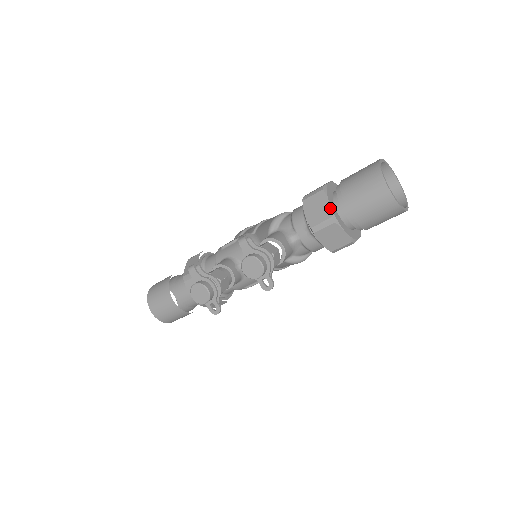
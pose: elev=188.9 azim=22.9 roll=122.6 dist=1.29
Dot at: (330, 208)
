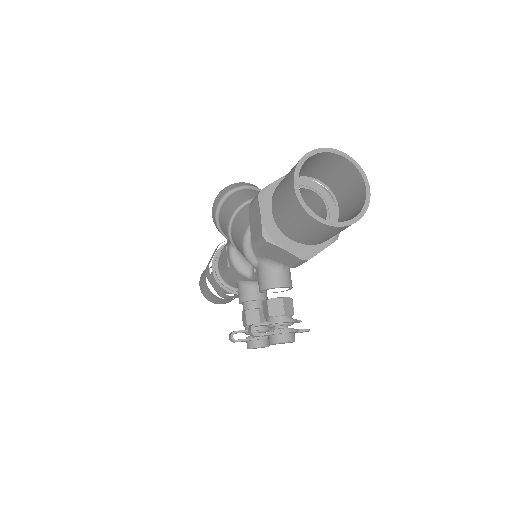
Dot at: (292, 255)
